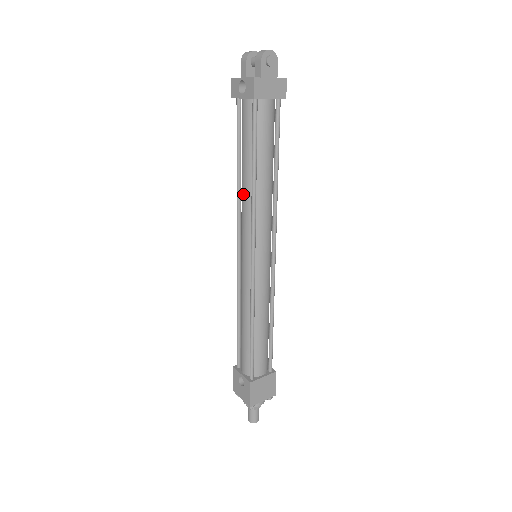
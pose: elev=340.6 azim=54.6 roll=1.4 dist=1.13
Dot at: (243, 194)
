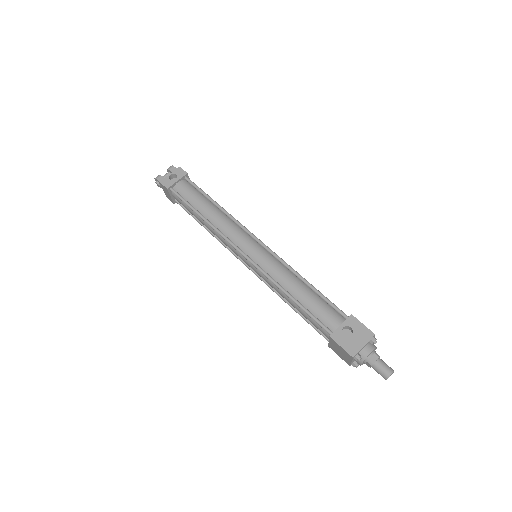
Dot at: (218, 220)
